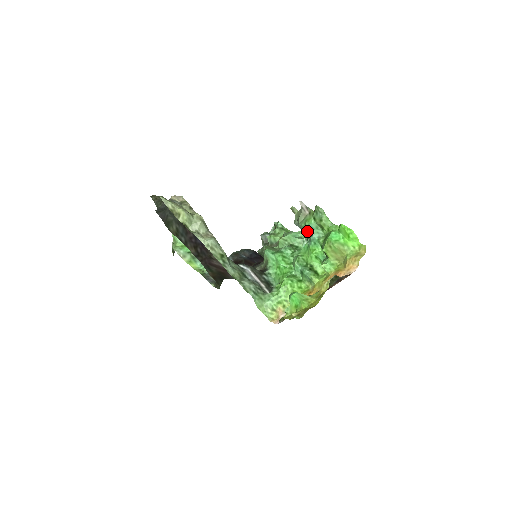
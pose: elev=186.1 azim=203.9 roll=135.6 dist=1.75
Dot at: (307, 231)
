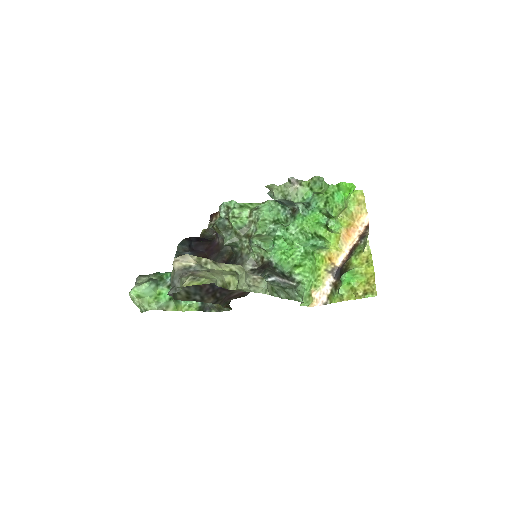
Dot at: occluded
